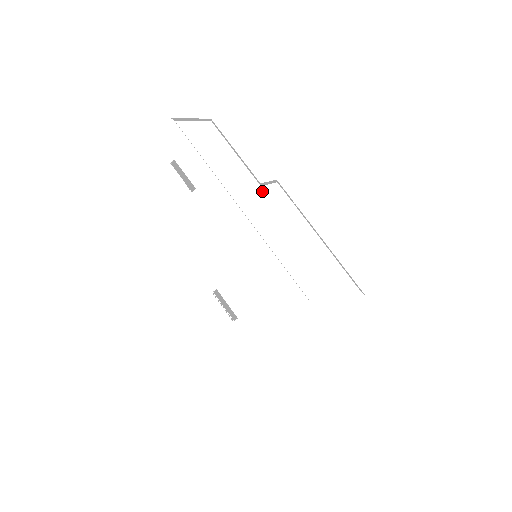
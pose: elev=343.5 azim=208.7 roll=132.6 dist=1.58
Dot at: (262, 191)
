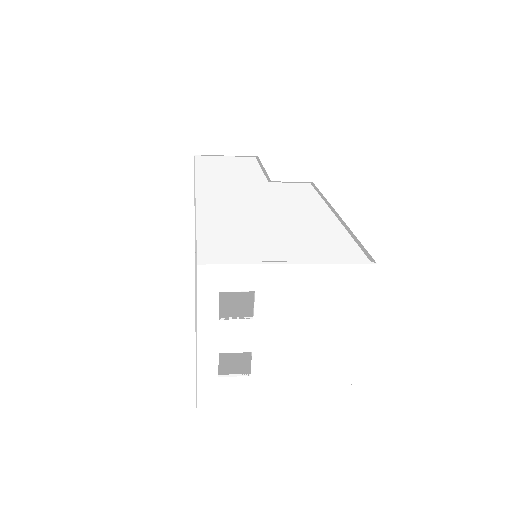
Dot at: (264, 184)
